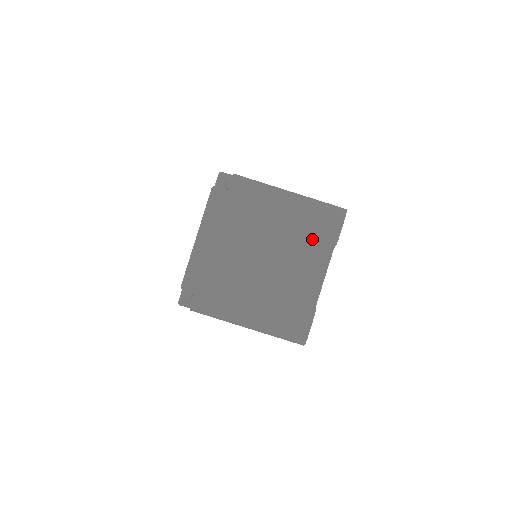
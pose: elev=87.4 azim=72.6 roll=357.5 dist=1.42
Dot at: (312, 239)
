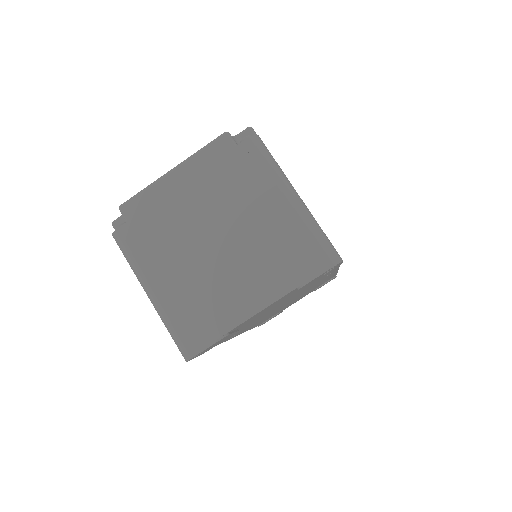
Dot at: (280, 261)
